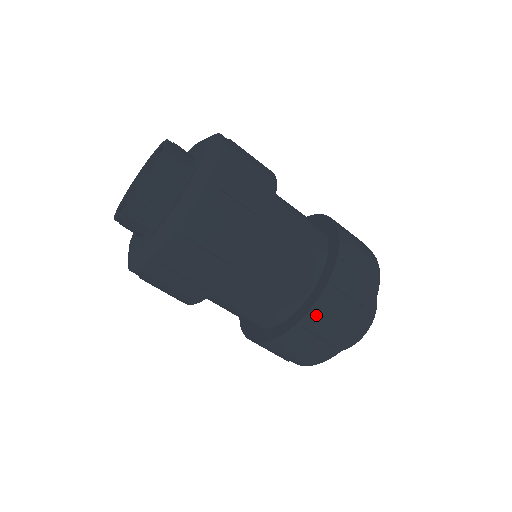
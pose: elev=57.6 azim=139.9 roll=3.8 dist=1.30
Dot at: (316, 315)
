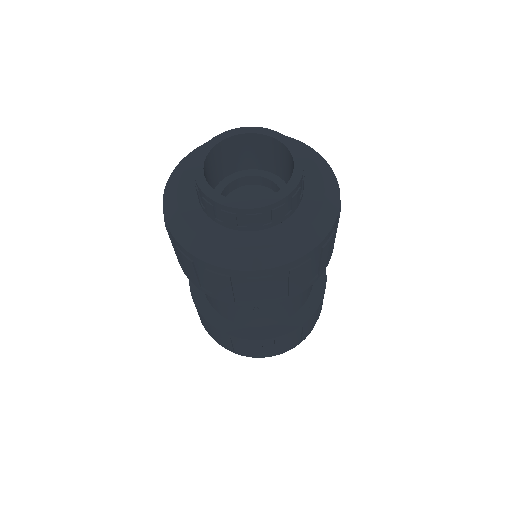
Dot at: (278, 340)
